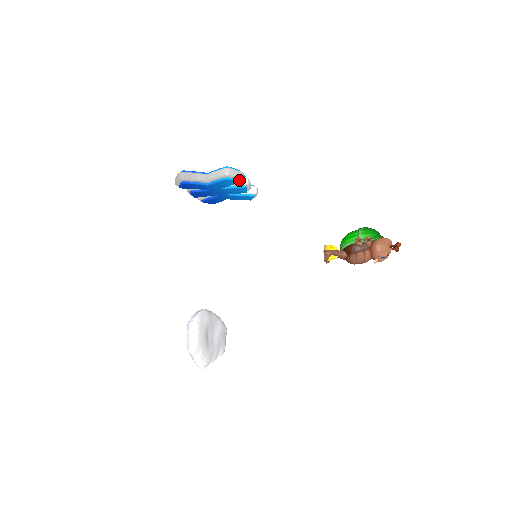
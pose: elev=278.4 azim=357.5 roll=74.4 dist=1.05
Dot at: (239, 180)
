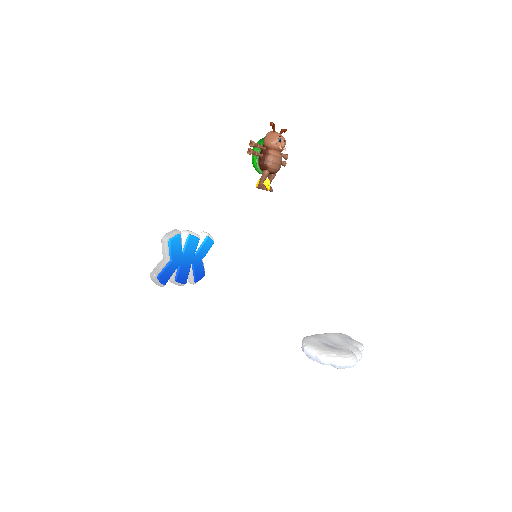
Dot at: (178, 234)
